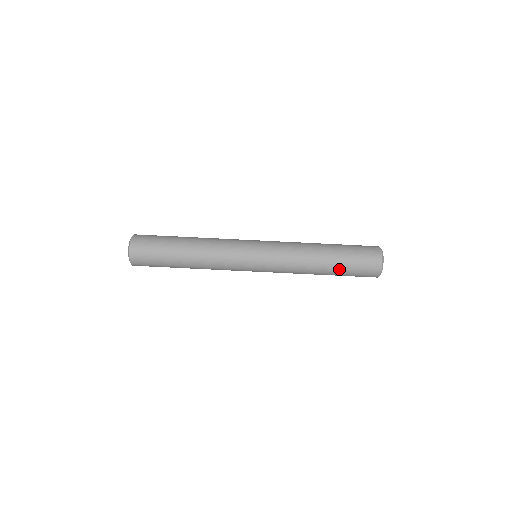
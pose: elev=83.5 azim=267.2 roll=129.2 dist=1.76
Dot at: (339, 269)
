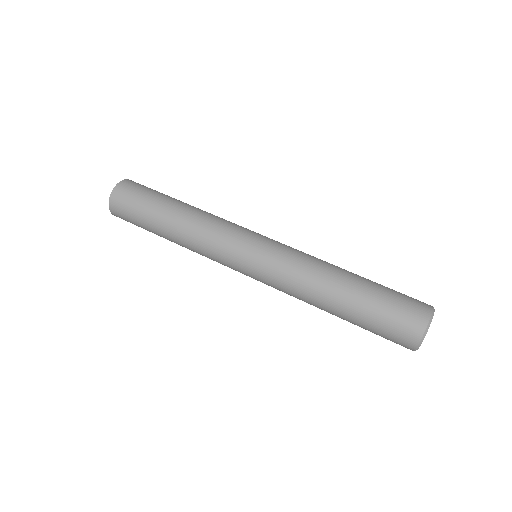
Dot at: (356, 316)
